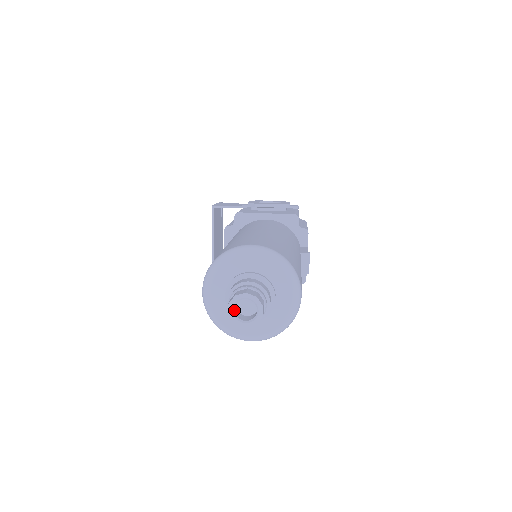
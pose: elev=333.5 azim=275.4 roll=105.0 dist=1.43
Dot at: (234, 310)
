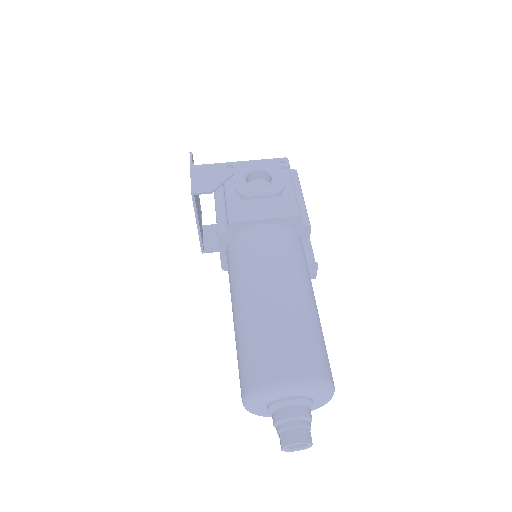
Dot at: (286, 447)
